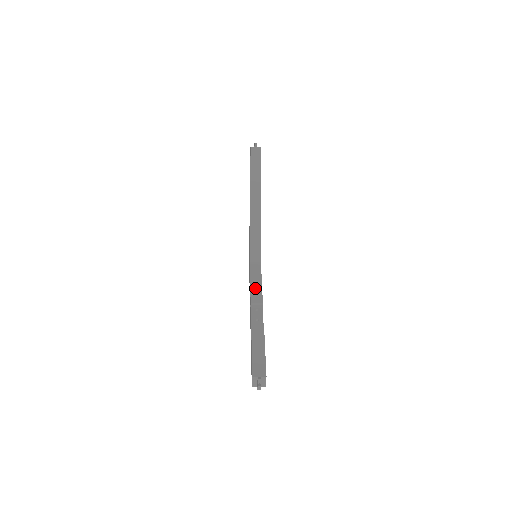
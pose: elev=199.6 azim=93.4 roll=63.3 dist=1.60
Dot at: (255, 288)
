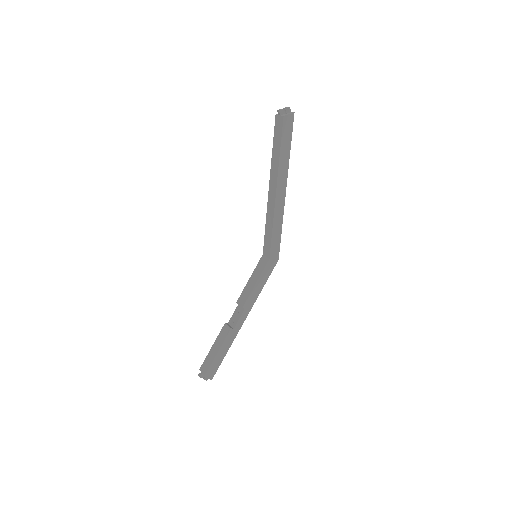
Dot at: (247, 288)
